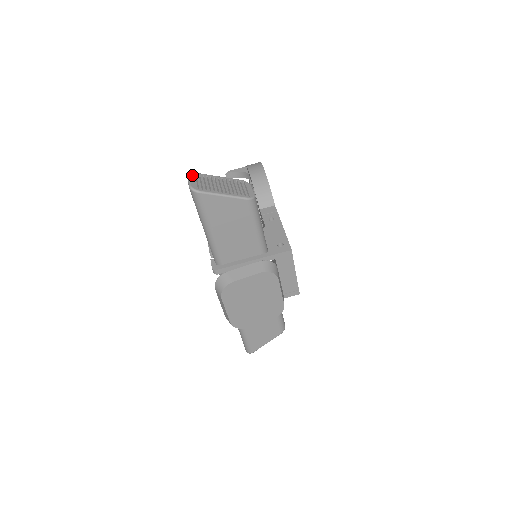
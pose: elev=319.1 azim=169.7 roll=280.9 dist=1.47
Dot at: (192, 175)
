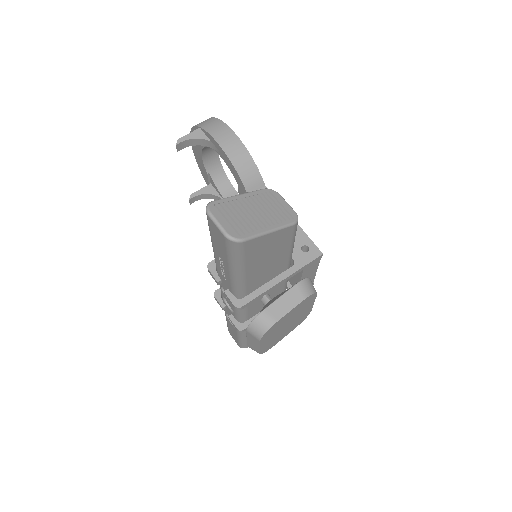
Dot at: (213, 209)
